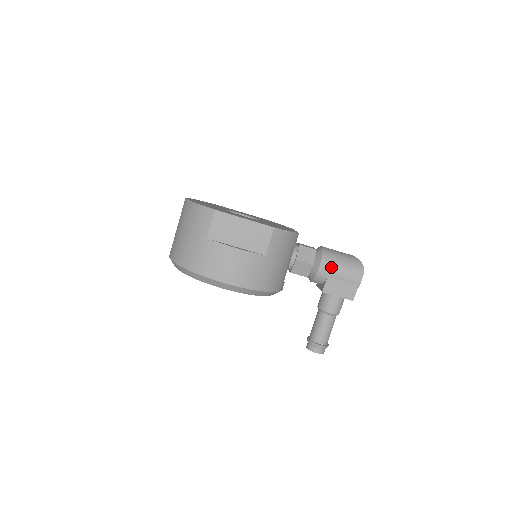
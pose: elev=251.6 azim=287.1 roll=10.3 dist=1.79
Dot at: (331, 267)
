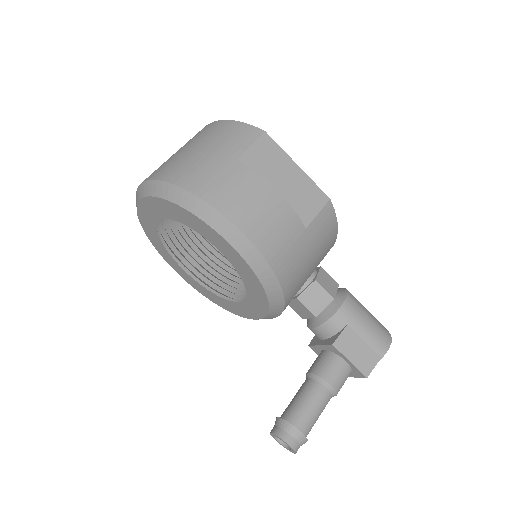
Dot at: (356, 313)
